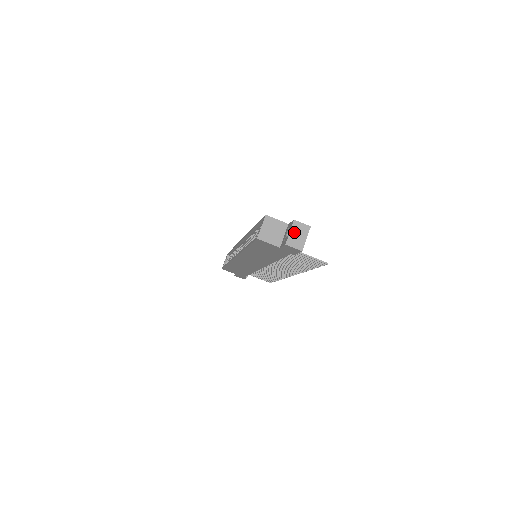
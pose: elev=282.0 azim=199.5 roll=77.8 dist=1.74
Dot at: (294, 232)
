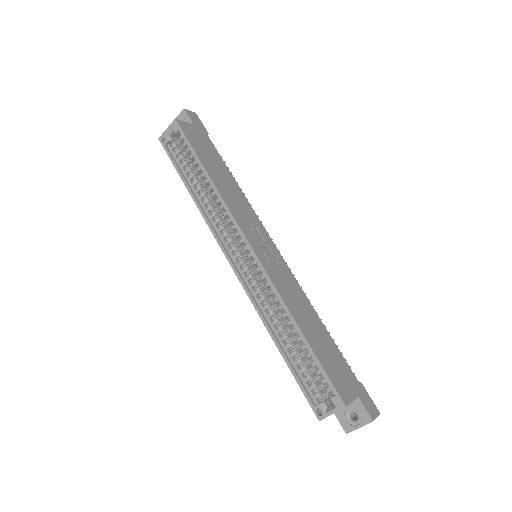
Dot at: (363, 425)
